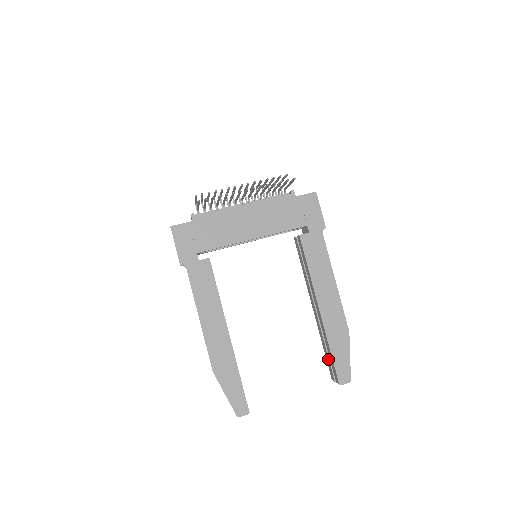
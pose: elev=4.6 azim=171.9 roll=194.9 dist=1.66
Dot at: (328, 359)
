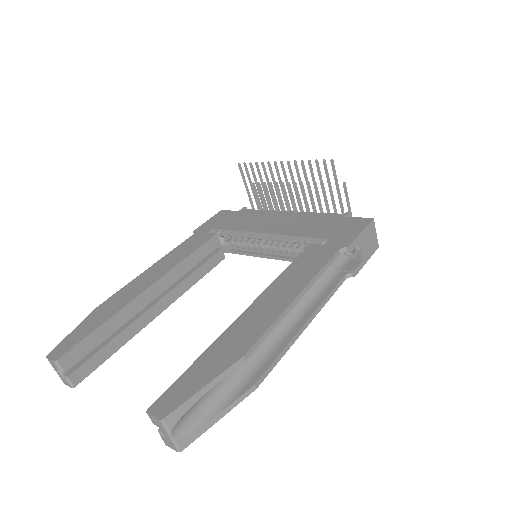
Dot at: occluded
